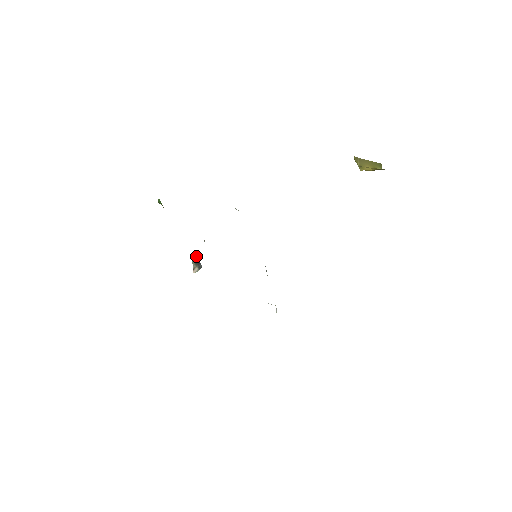
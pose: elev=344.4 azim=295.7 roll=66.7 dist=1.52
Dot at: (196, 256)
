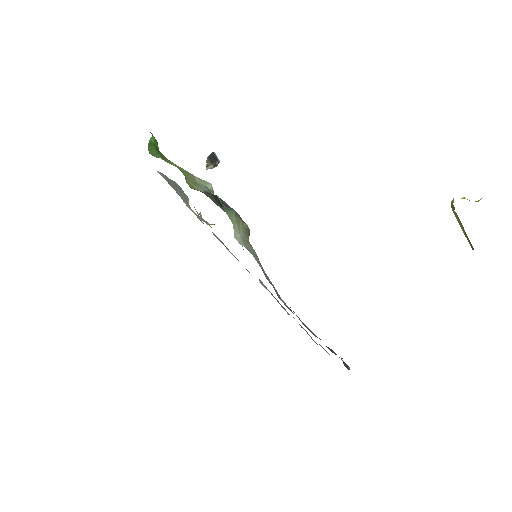
Dot at: (213, 153)
